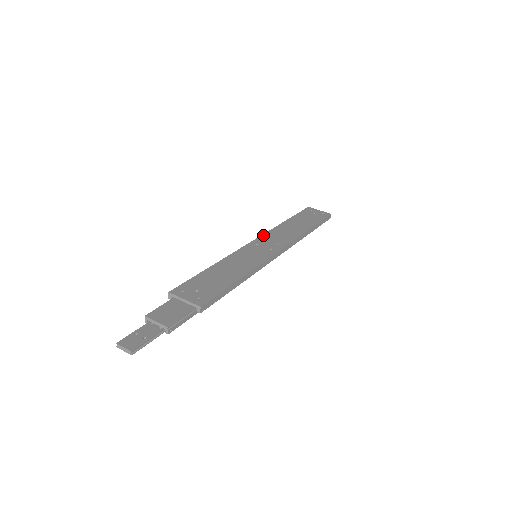
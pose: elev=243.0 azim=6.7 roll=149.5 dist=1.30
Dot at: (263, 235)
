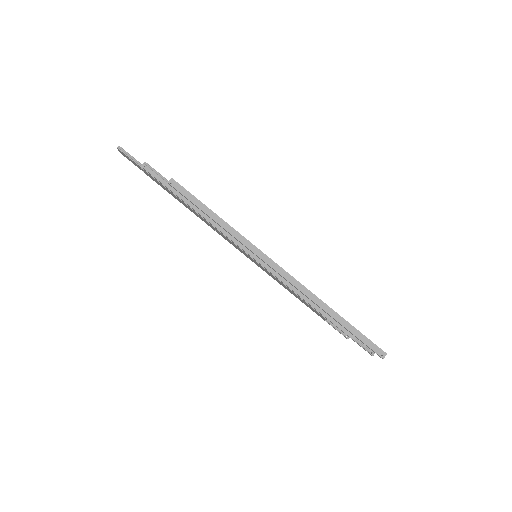
Dot at: occluded
